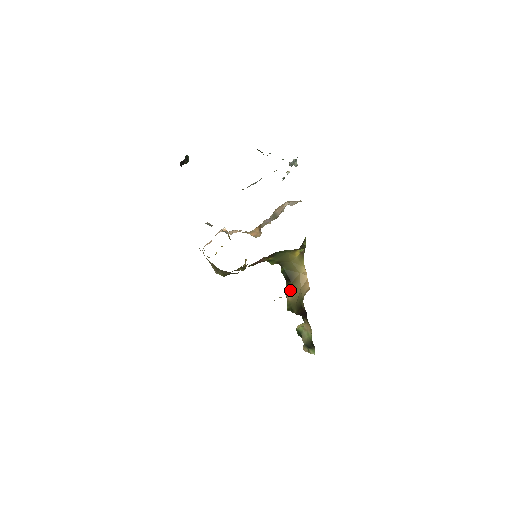
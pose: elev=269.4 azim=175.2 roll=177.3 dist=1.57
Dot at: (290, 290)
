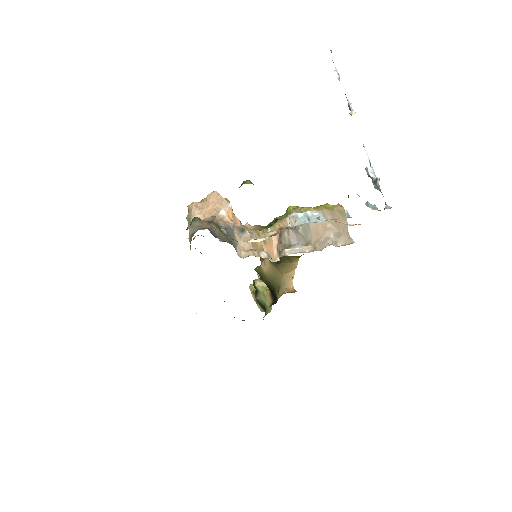
Dot at: (270, 267)
